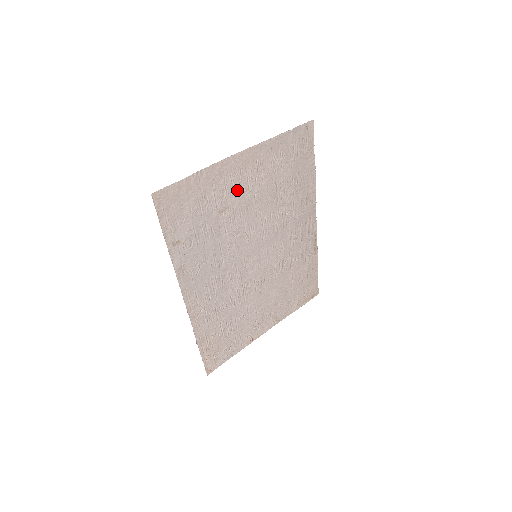
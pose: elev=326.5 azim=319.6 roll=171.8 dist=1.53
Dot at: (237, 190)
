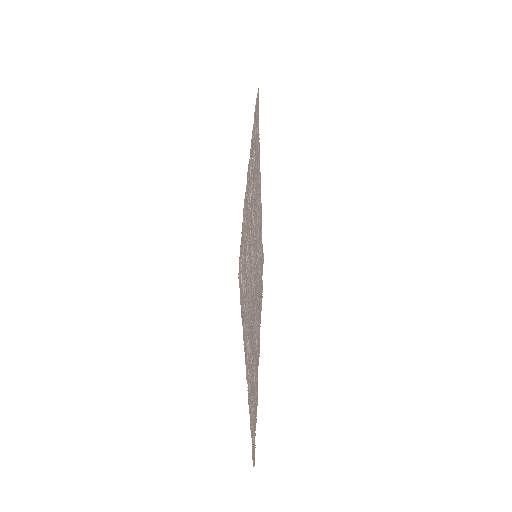
Dot at: (259, 190)
